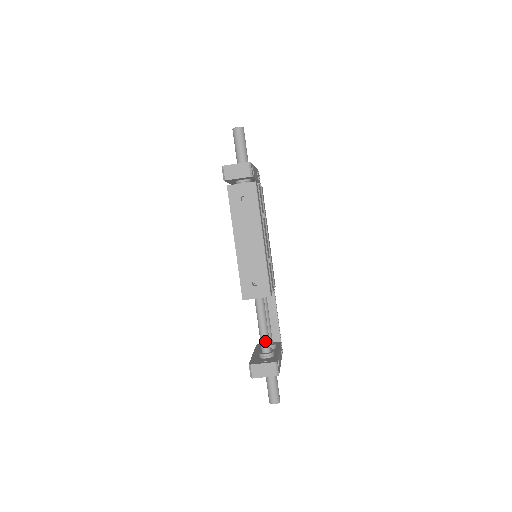
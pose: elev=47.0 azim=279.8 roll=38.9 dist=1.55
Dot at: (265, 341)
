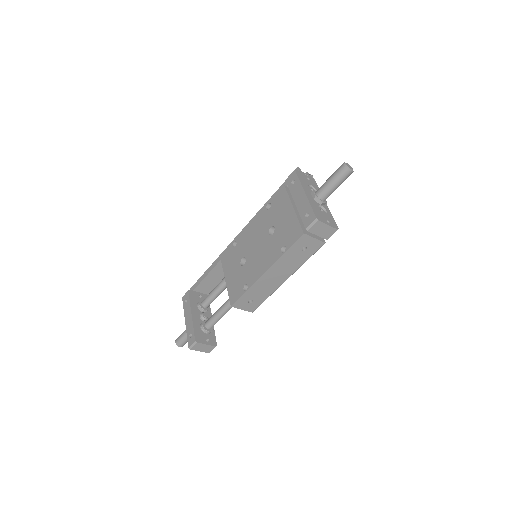
Dot at: (215, 323)
